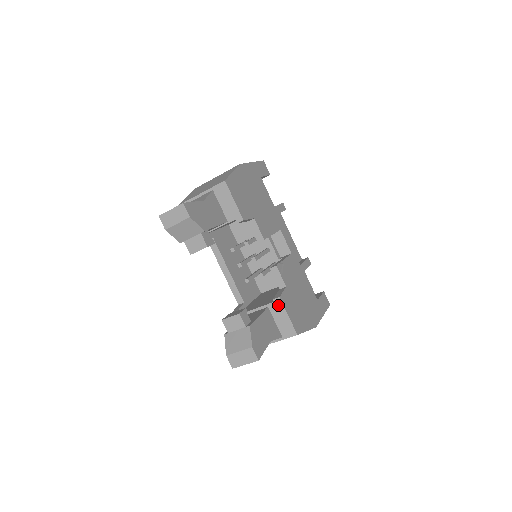
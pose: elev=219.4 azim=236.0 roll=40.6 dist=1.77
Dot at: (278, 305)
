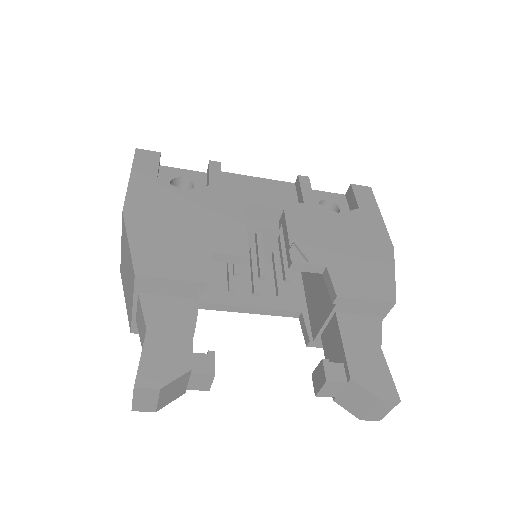
Dot at: (344, 303)
